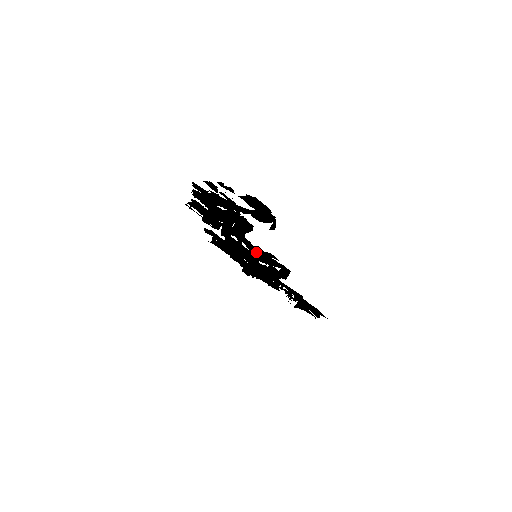
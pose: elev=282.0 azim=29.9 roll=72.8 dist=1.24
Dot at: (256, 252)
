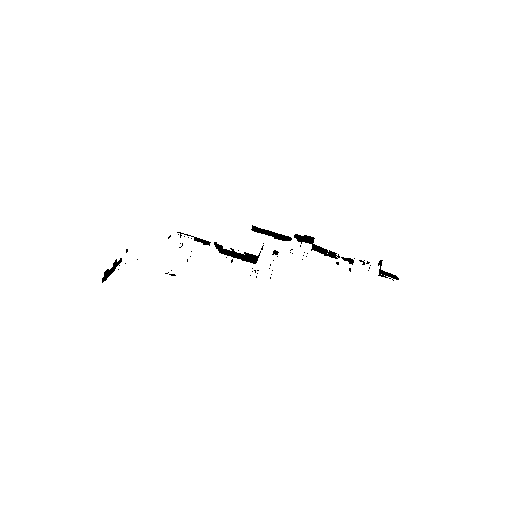
Dot at: (251, 255)
